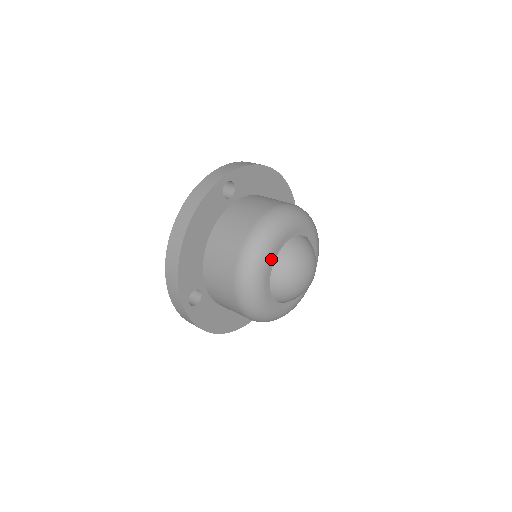
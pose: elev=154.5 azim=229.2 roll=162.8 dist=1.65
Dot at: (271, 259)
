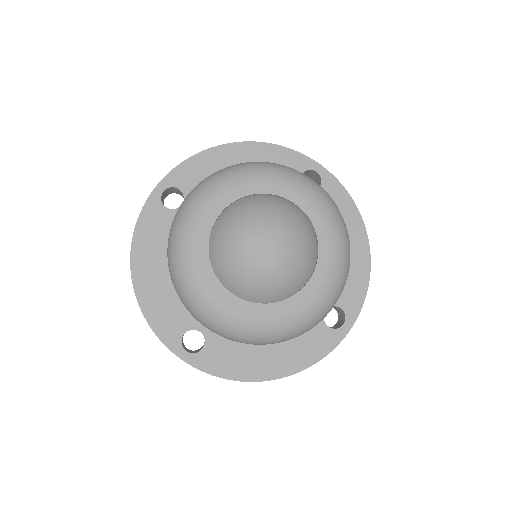
Dot at: (199, 249)
